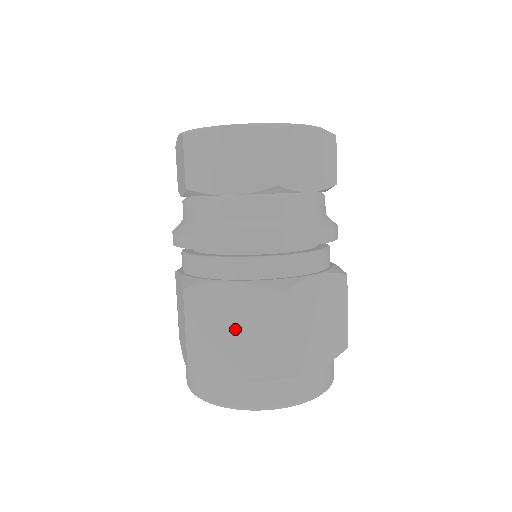
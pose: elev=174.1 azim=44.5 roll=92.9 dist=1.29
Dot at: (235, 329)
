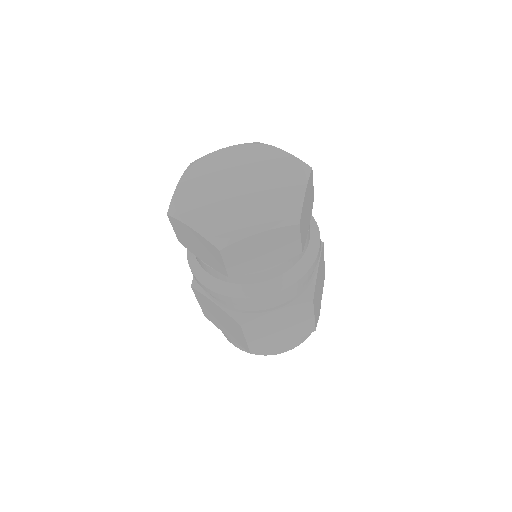
Dot at: (281, 327)
